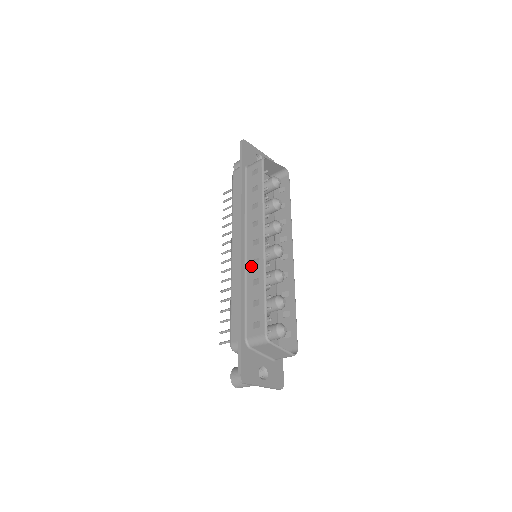
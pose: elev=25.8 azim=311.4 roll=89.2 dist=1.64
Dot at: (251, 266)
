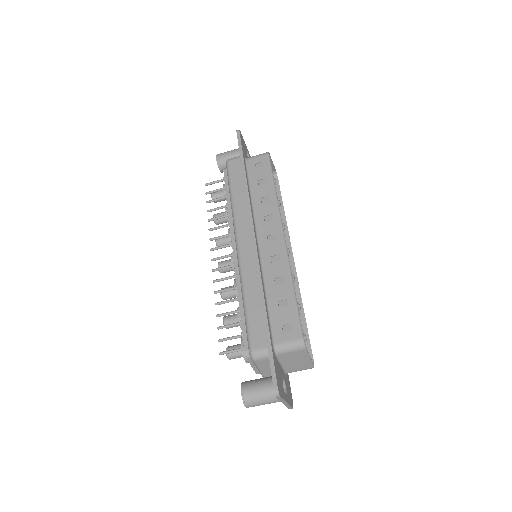
Dot at: (269, 263)
